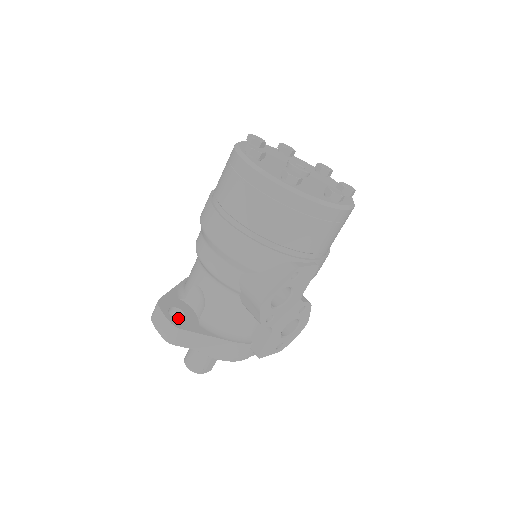
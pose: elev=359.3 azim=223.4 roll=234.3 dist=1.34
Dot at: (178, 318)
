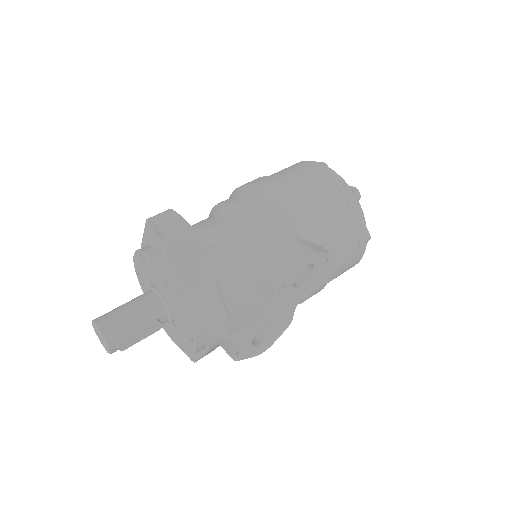
Dot at: occluded
